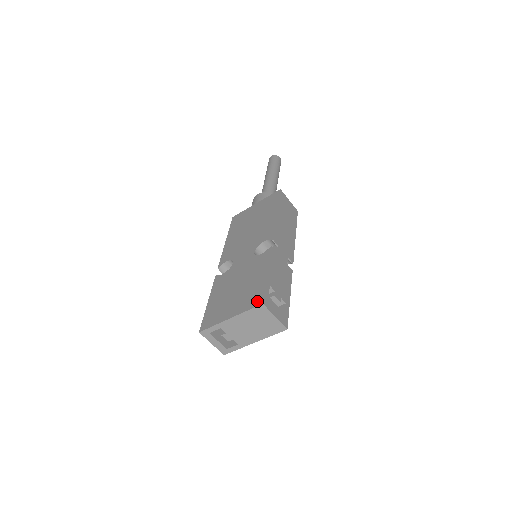
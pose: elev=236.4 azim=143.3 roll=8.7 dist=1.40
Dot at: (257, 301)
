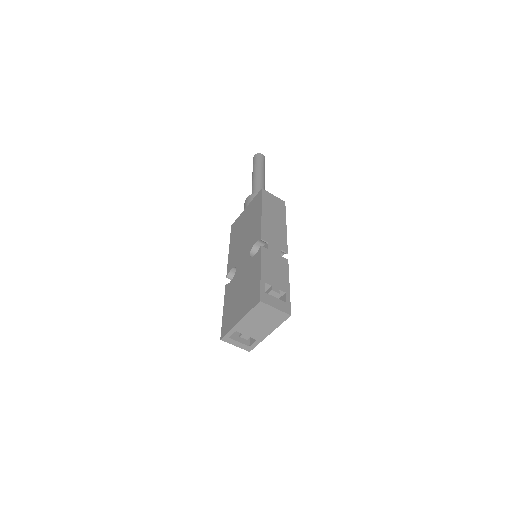
Dot at: (256, 300)
